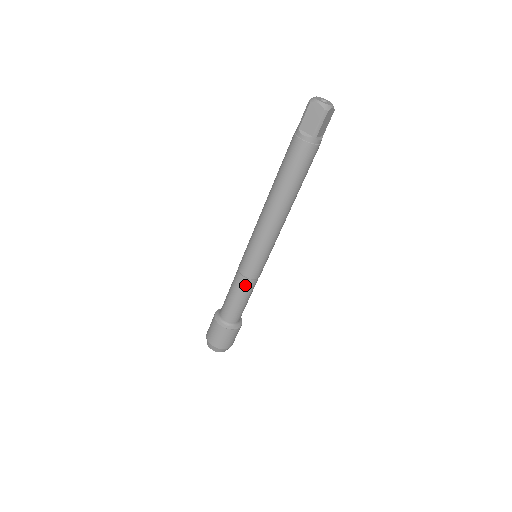
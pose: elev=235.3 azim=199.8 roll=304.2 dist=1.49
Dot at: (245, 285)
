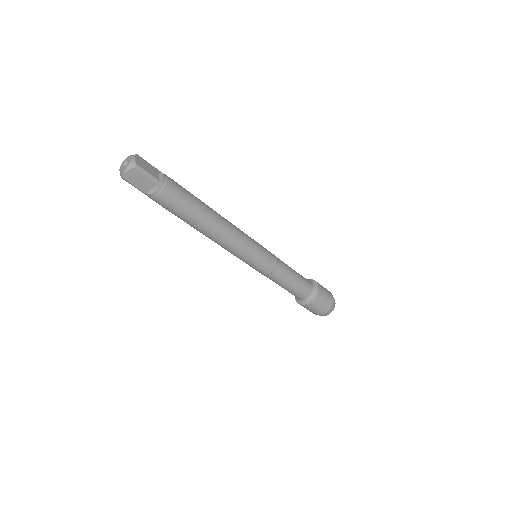
Dot at: (280, 273)
